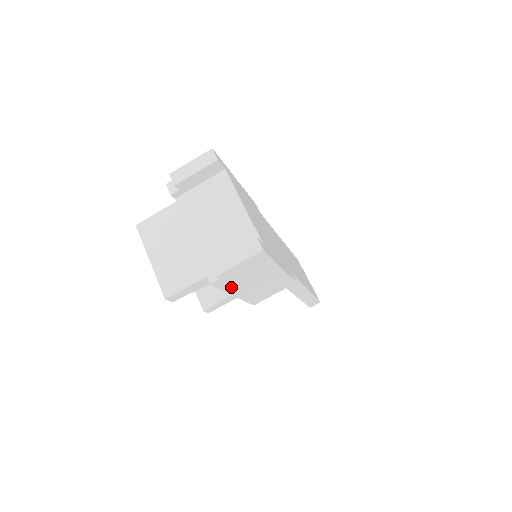
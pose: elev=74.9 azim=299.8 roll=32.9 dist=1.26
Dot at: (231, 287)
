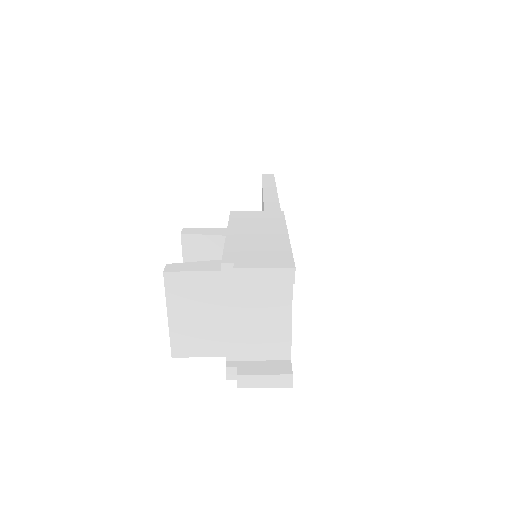
Dot at: occluded
